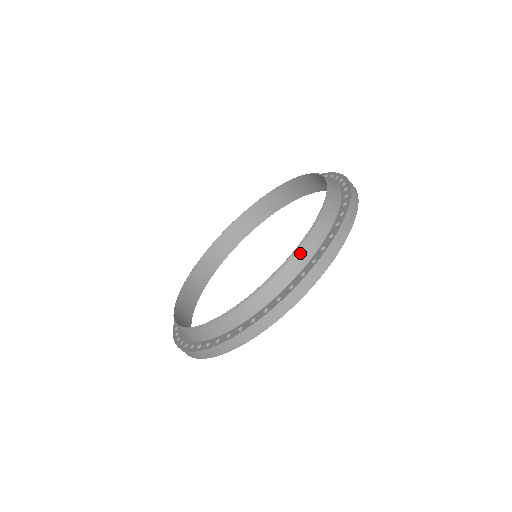
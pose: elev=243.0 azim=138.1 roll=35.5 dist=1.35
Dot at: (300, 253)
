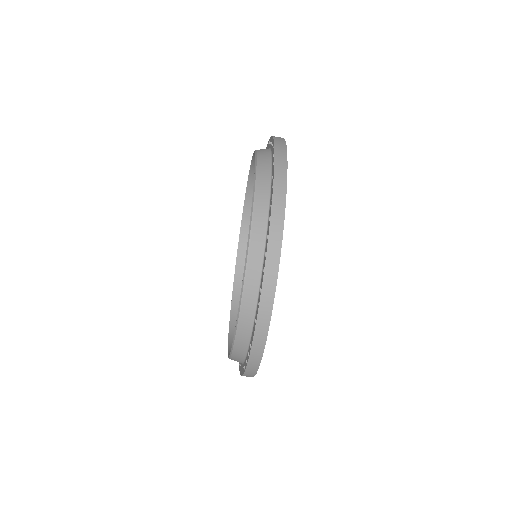
Dot at: (257, 207)
